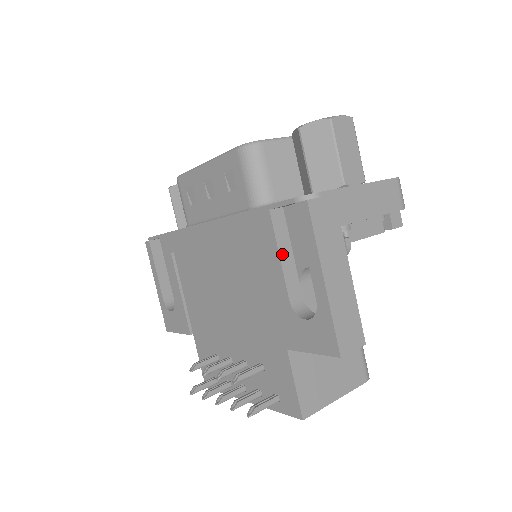
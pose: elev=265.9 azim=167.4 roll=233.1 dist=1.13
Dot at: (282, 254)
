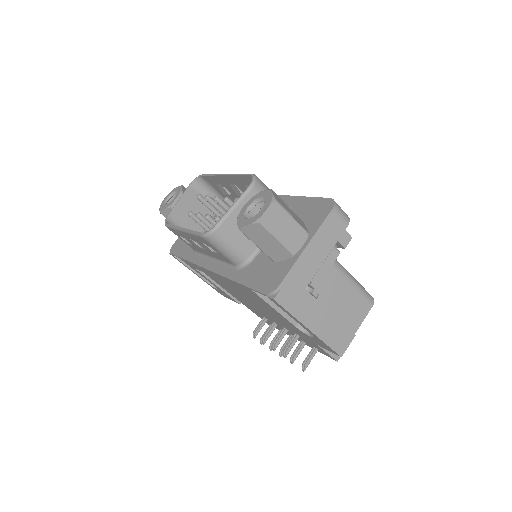
Dot at: (275, 306)
